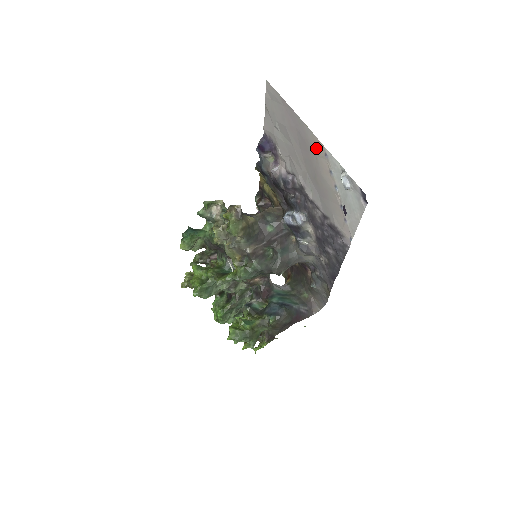
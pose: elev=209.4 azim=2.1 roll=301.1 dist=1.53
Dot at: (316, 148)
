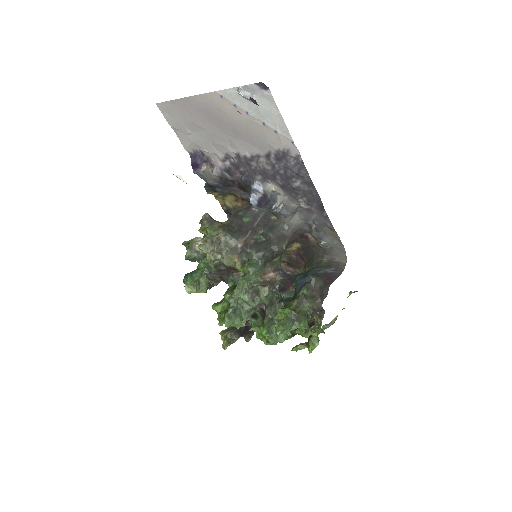
Dot at: (214, 103)
